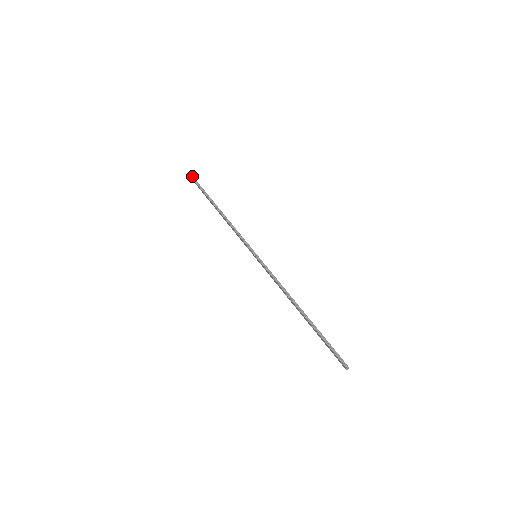
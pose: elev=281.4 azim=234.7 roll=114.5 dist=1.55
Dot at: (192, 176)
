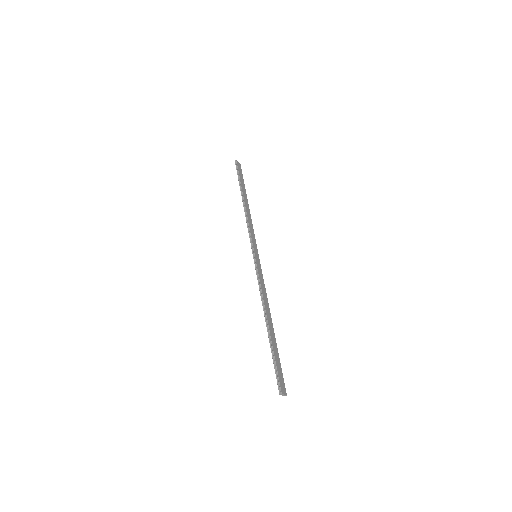
Dot at: (236, 161)
